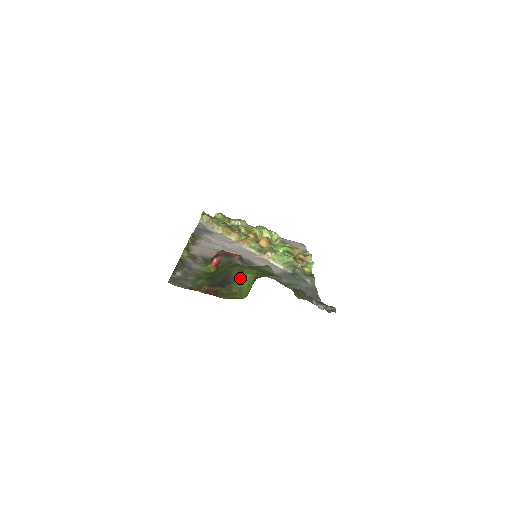
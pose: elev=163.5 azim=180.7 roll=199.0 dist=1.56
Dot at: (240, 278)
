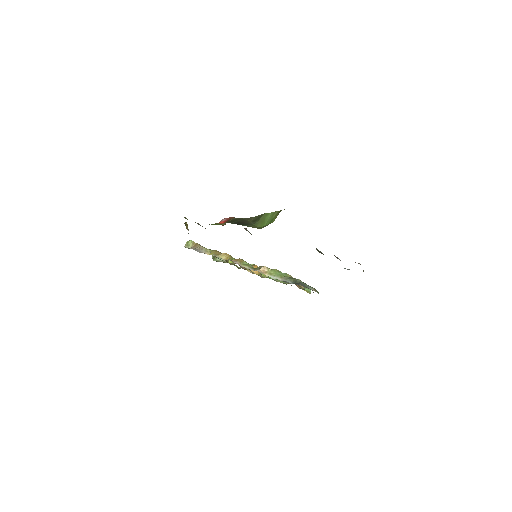
Dot at: (259, 219)
